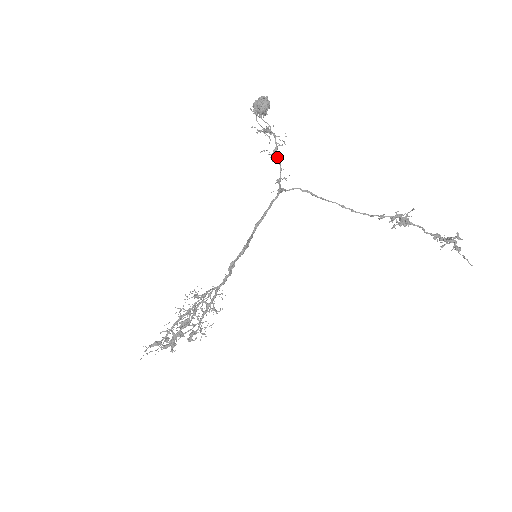
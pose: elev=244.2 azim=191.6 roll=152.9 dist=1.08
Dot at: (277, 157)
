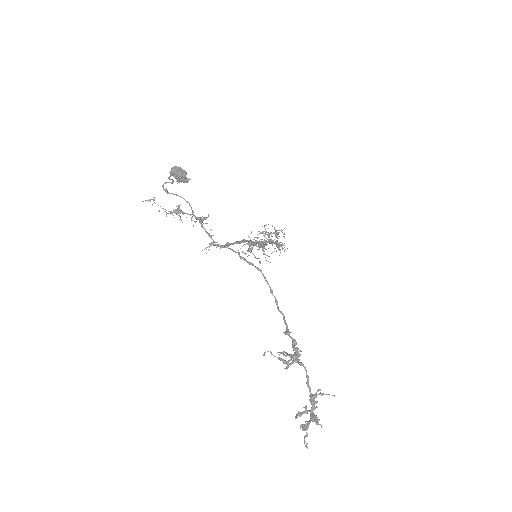
Dot at: (203, 227)
